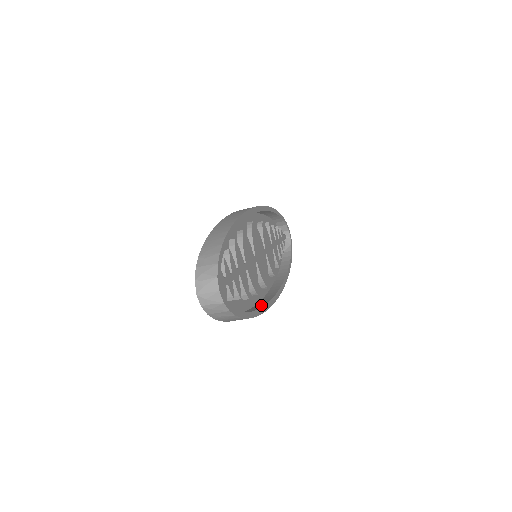
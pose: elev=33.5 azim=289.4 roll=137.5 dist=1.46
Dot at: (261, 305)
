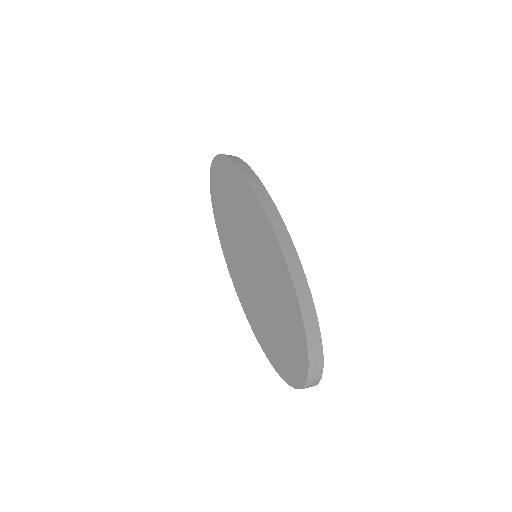
Dot at: occluded
